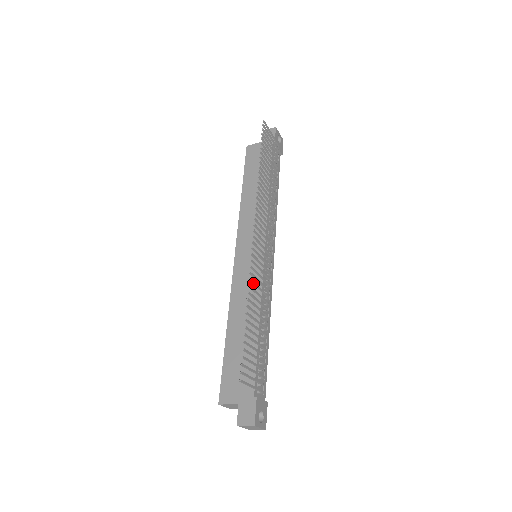
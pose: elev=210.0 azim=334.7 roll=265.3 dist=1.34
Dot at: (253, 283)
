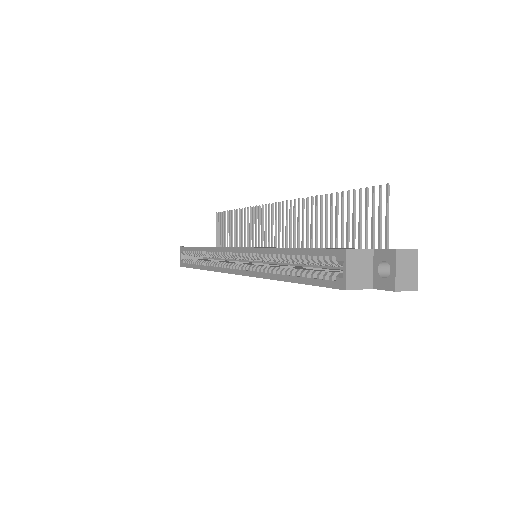
Dot at: (308, 208)
